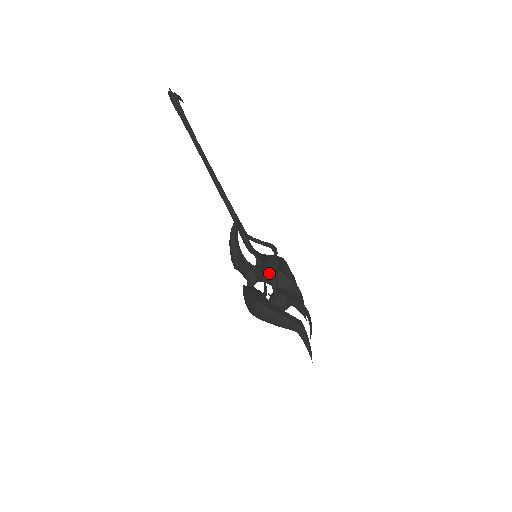
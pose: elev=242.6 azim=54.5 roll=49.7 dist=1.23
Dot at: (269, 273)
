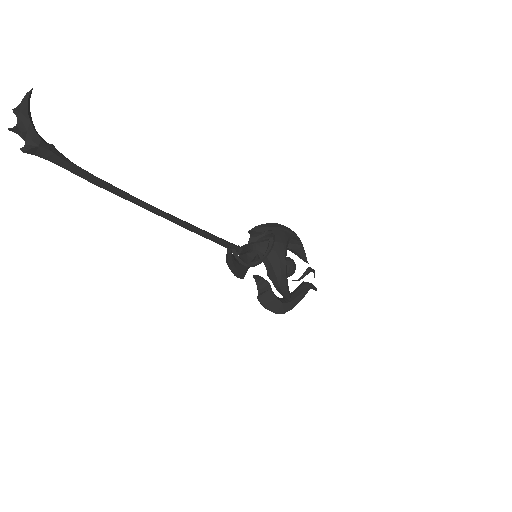
Dot at: (281, 294)
